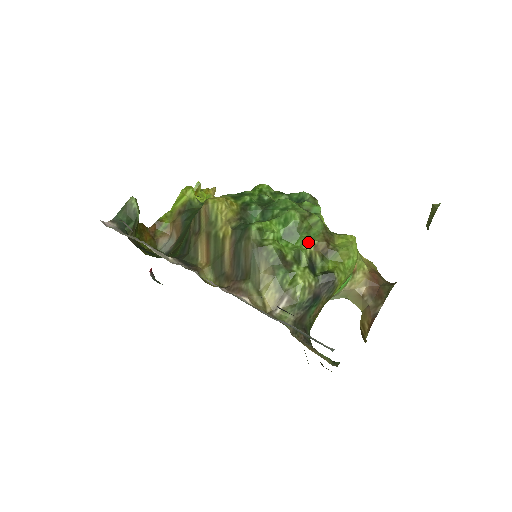
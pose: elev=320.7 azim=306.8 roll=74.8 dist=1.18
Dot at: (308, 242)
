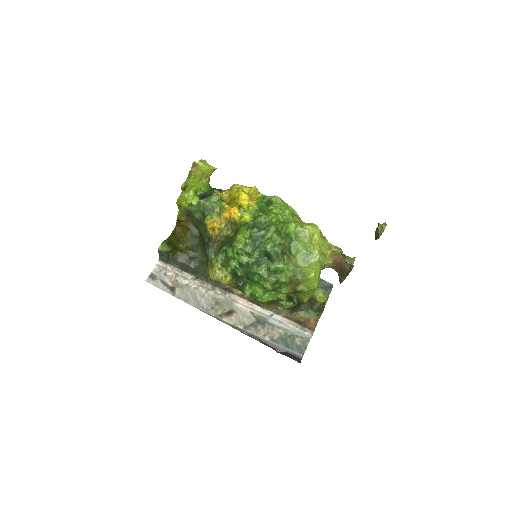
Dot at: (282, 293)
